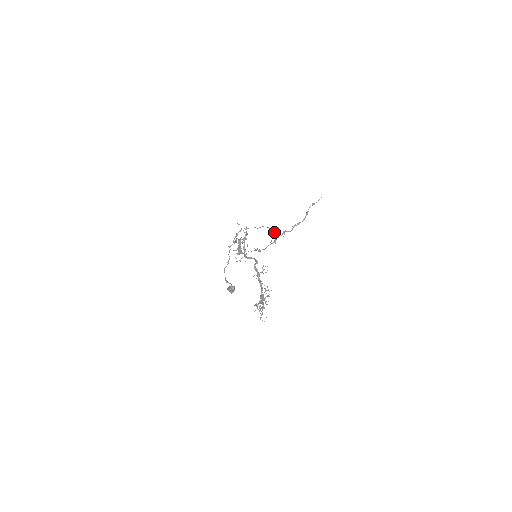
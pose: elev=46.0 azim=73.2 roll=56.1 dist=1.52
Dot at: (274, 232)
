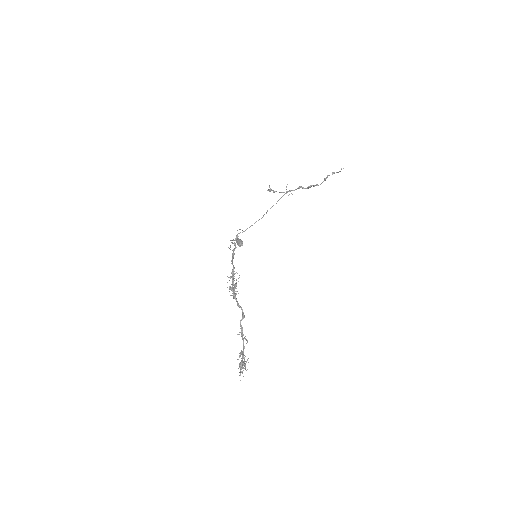
Dot at: (287, 191)
